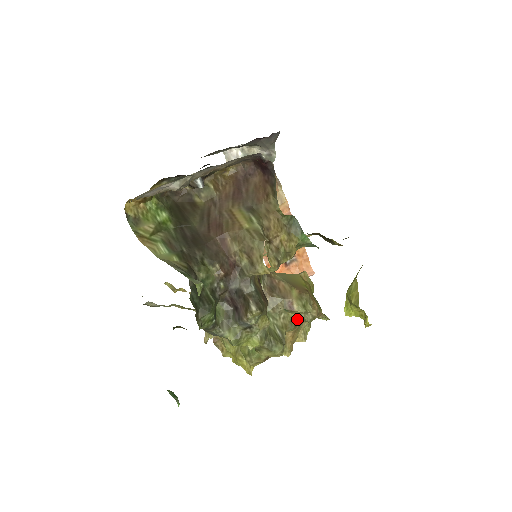
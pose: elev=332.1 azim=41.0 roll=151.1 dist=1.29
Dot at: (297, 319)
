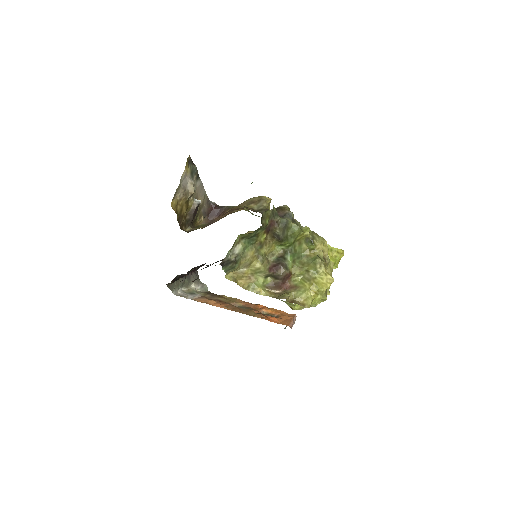
Dot at: occluded
